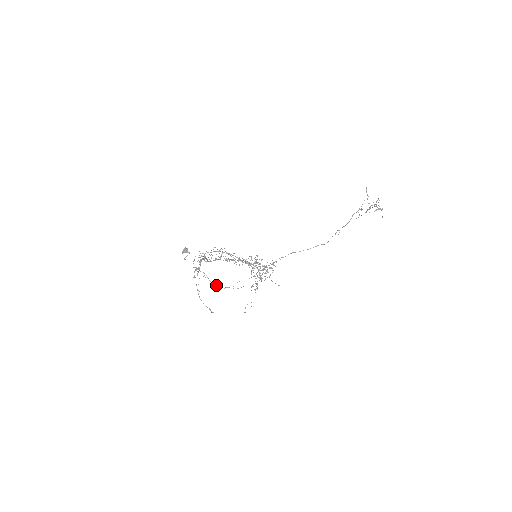
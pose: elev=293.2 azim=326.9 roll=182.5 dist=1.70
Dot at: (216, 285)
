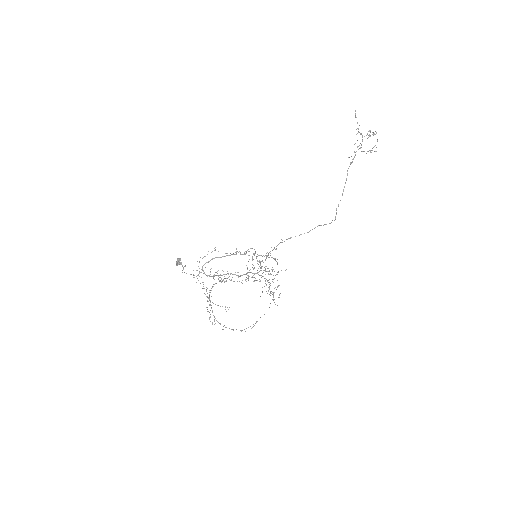
Dot at: occluded
